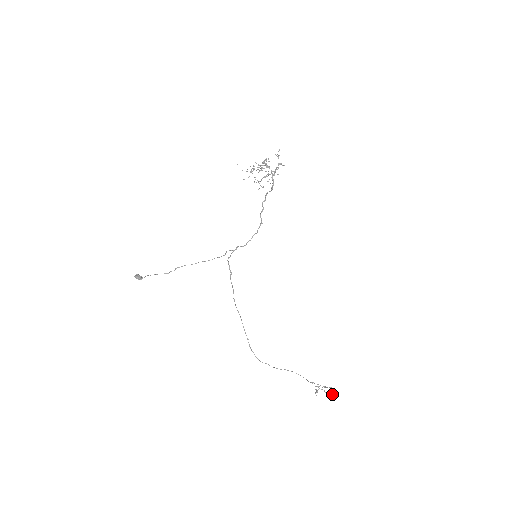
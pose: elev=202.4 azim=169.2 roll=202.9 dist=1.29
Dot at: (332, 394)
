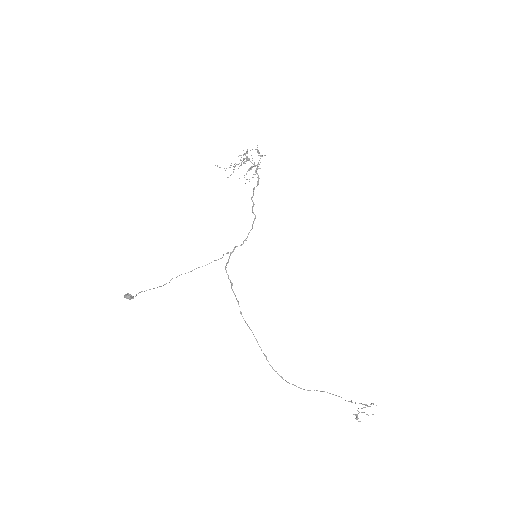
Dot at: occluded
